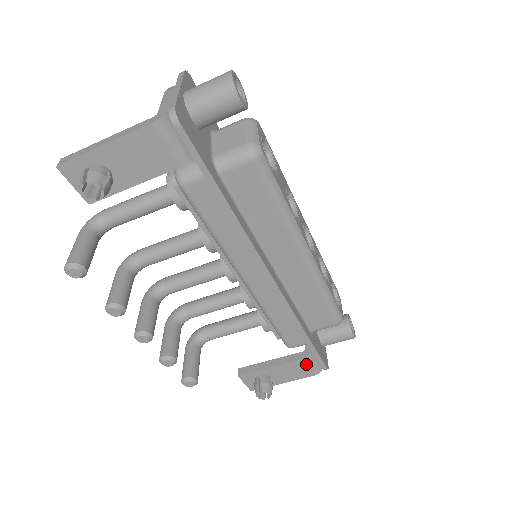
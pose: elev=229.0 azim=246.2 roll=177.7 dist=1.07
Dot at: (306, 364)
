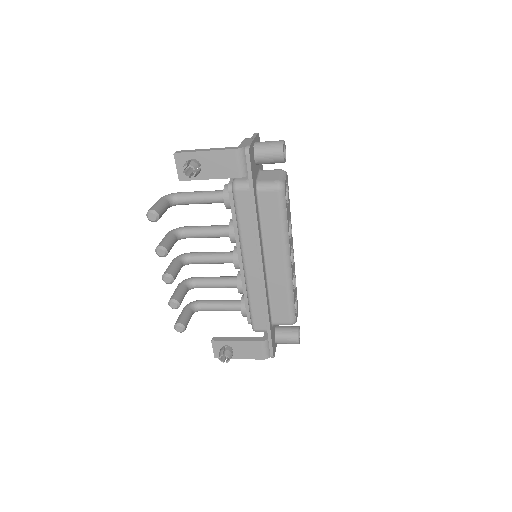
Dot at: (261, 347)
